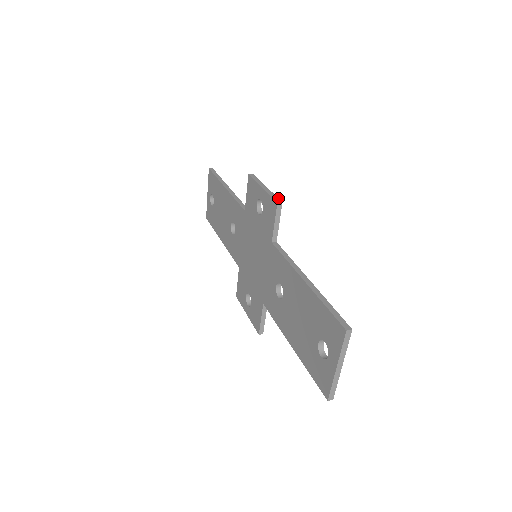
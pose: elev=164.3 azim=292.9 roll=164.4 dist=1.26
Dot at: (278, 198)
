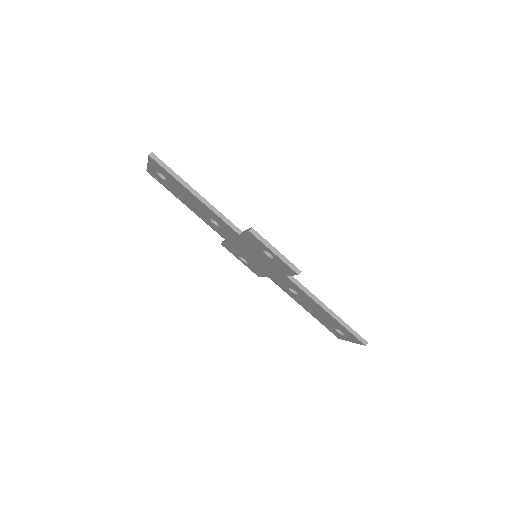
Dot at: (296, 267)
